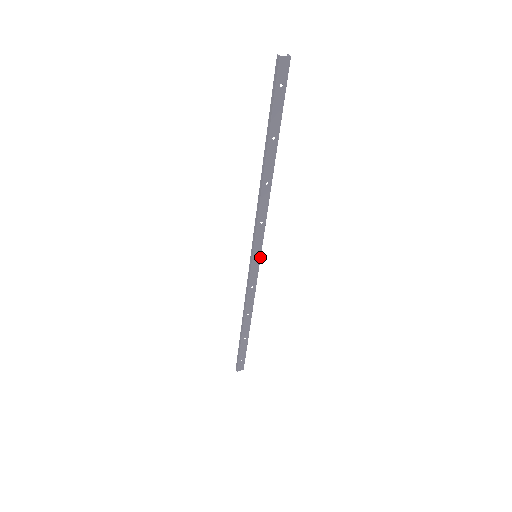
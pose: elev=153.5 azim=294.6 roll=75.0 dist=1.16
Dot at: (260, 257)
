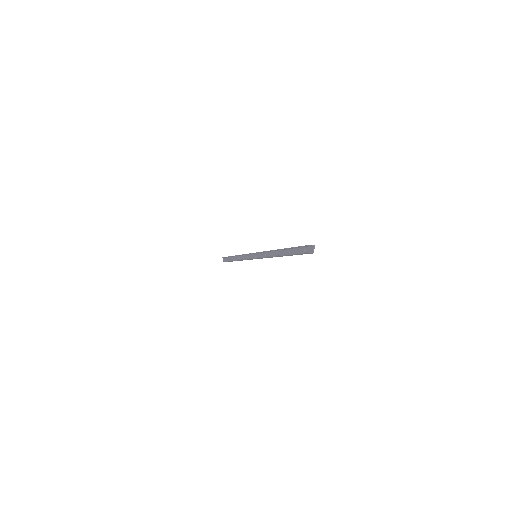
Dot at: (257, 254)
